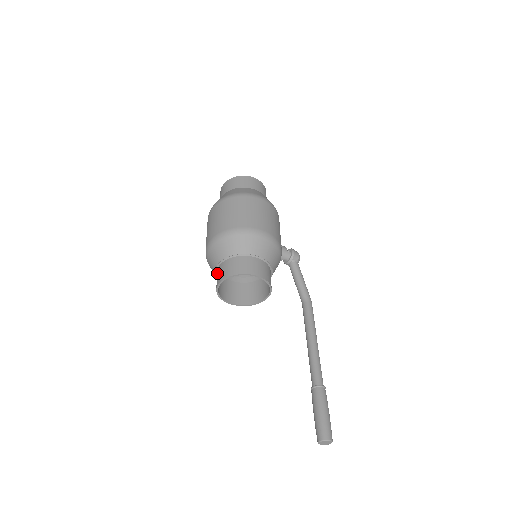
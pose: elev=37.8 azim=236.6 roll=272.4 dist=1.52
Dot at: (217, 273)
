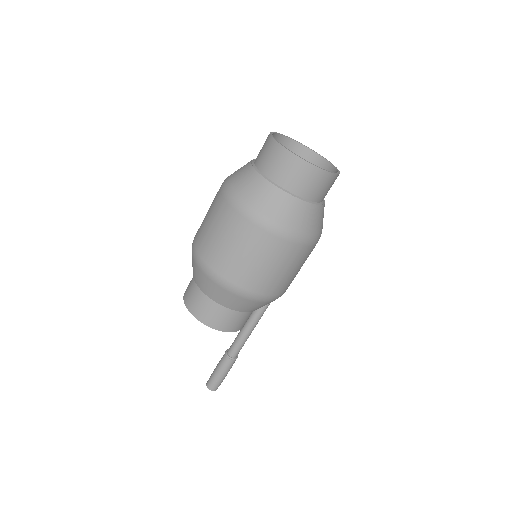
Dot at: (195, 291)
